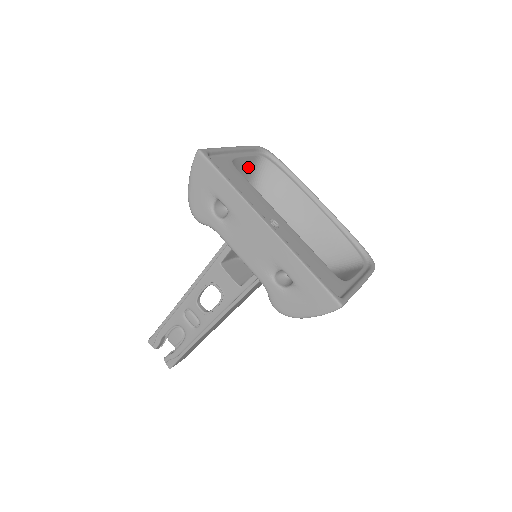
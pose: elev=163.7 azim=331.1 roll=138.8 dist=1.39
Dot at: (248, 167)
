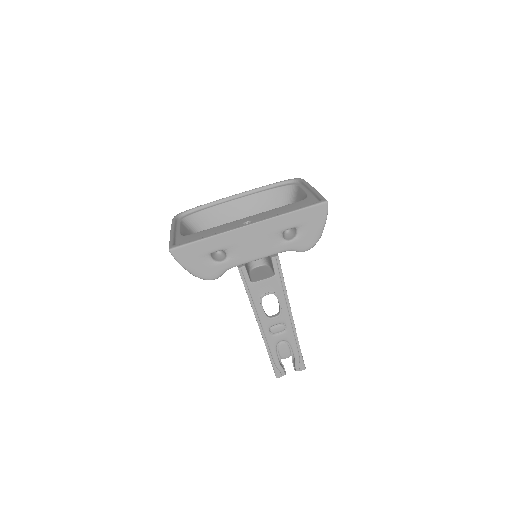
Dot at: (187, 232)
